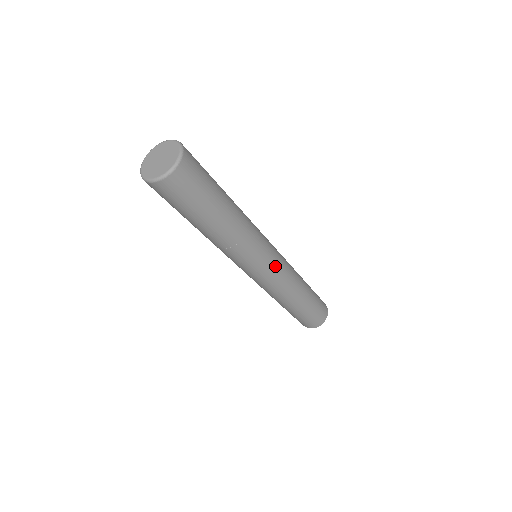
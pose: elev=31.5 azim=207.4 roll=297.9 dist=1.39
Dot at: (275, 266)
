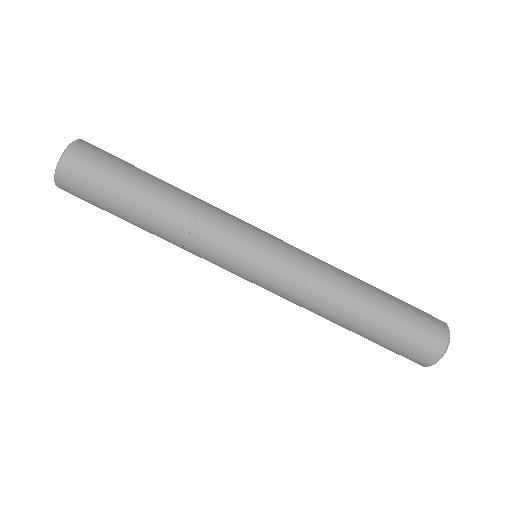
Dot at: (279, 239)
